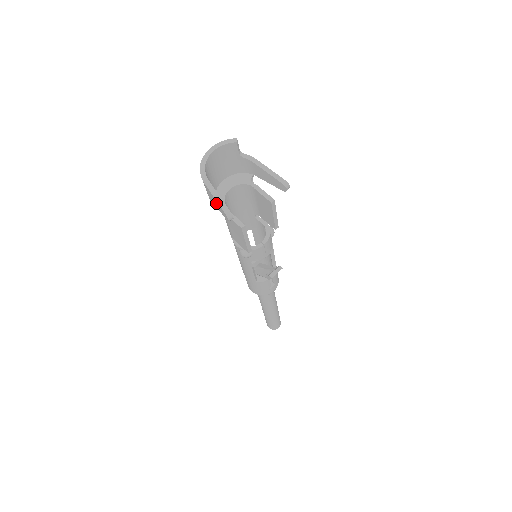
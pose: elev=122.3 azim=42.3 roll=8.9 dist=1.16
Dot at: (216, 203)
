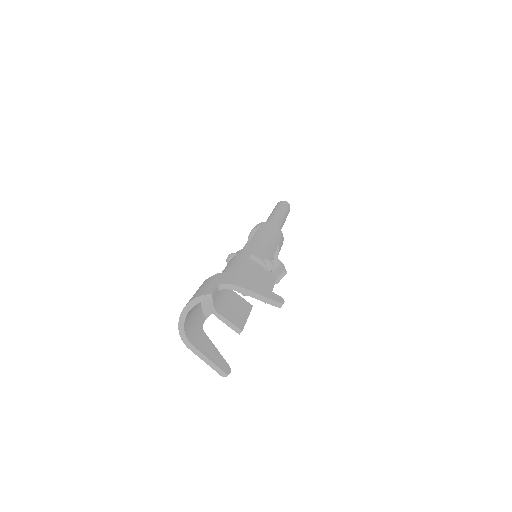
Dot at: (208, 358)
